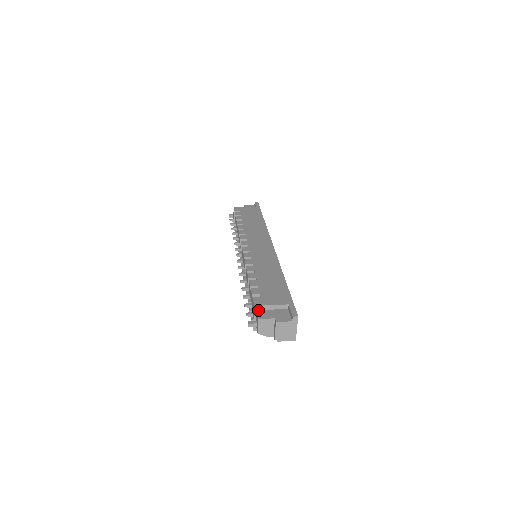
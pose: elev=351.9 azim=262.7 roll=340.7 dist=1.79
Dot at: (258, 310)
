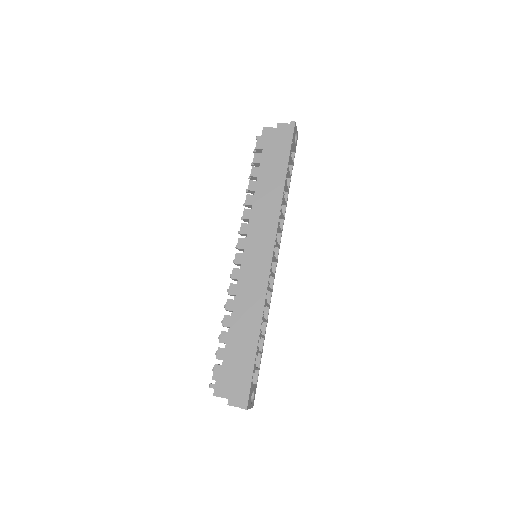
Dot at: (217, 381)
